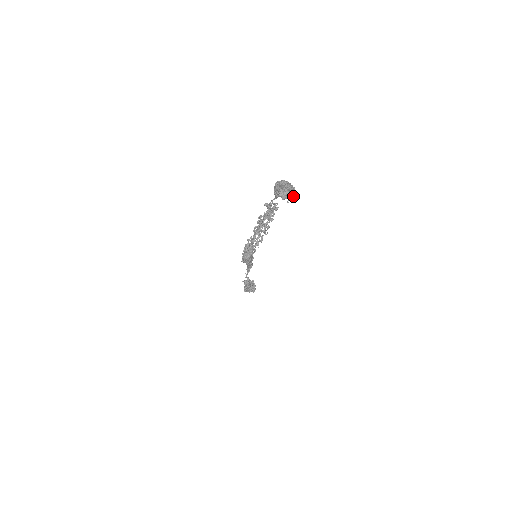
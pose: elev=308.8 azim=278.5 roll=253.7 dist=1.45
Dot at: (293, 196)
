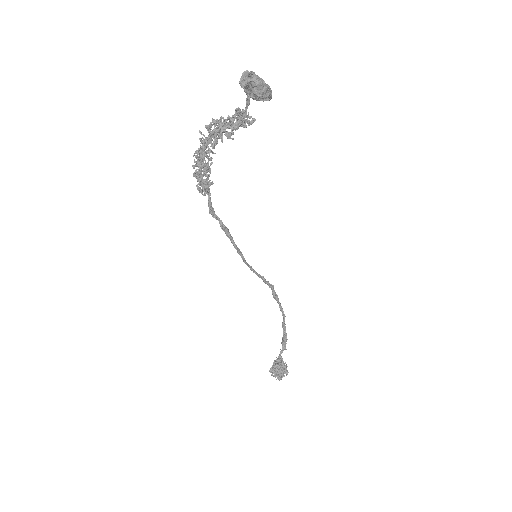
Dot at: (255, 81)
